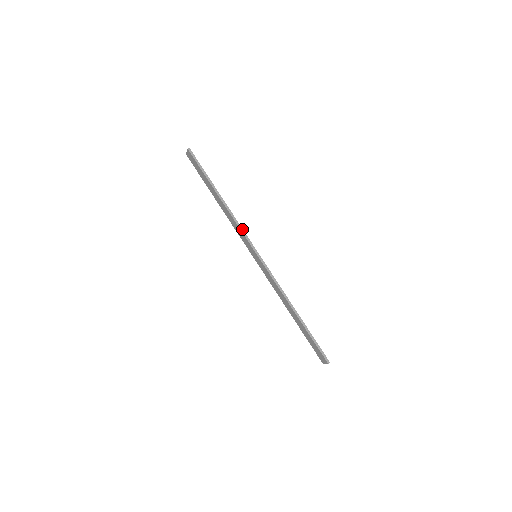
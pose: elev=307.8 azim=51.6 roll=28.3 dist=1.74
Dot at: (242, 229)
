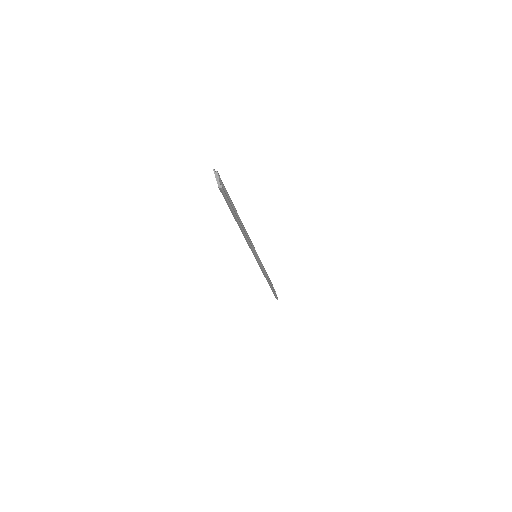
Dot at: (253, 250)
